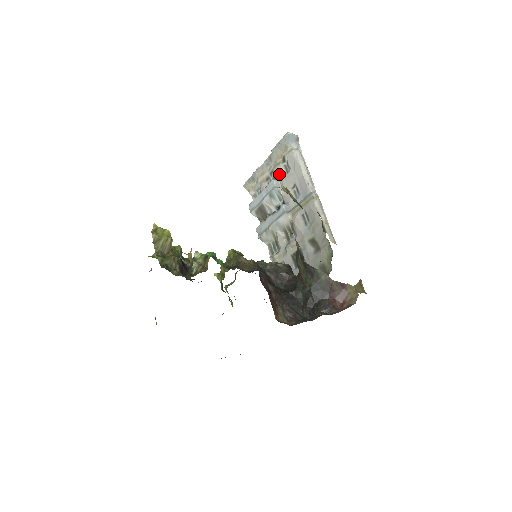
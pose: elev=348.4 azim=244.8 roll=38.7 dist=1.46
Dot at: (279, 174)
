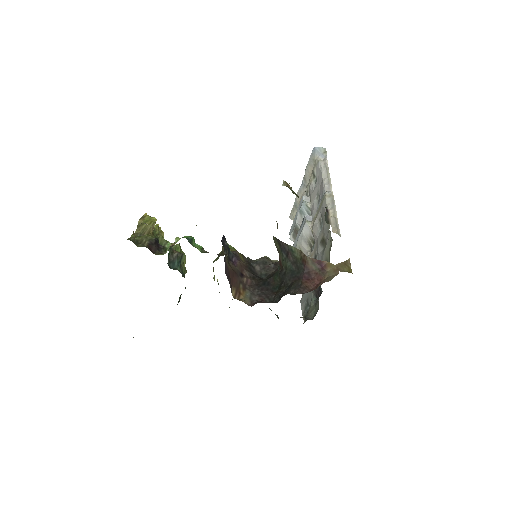
Dot at: (310, 191)
